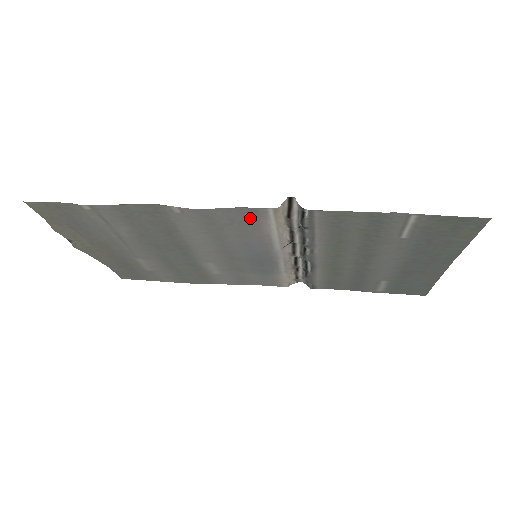
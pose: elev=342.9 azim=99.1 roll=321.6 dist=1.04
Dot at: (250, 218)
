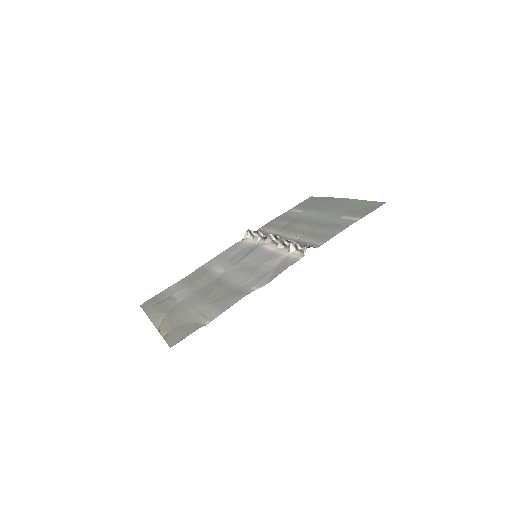
Dot at: (285, 263)
